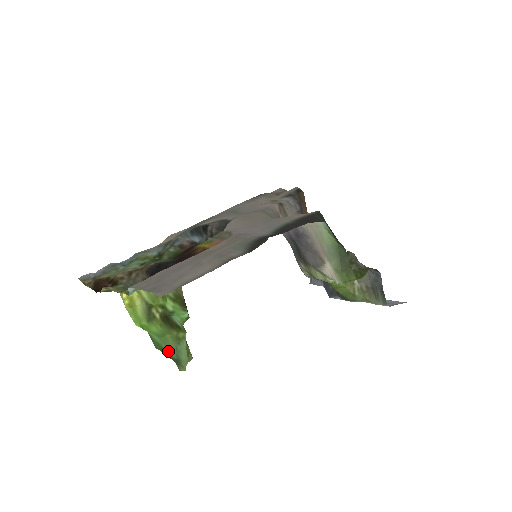
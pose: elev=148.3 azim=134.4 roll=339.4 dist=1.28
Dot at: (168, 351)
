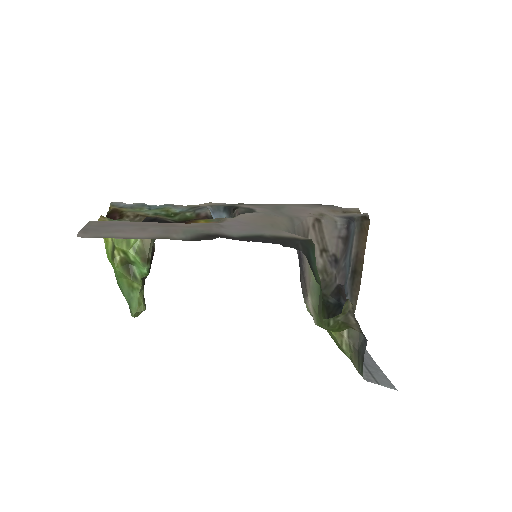
Dot at: (123, 292)
